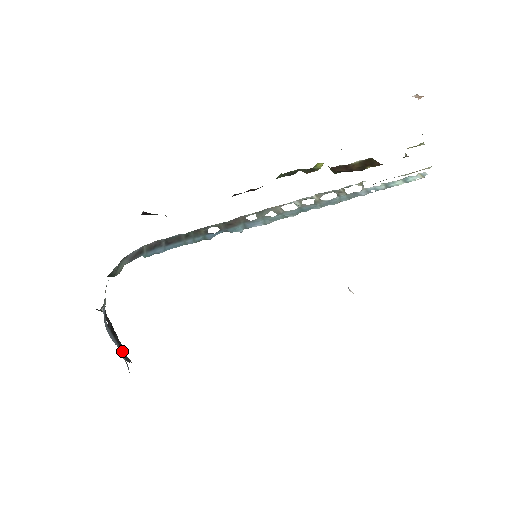
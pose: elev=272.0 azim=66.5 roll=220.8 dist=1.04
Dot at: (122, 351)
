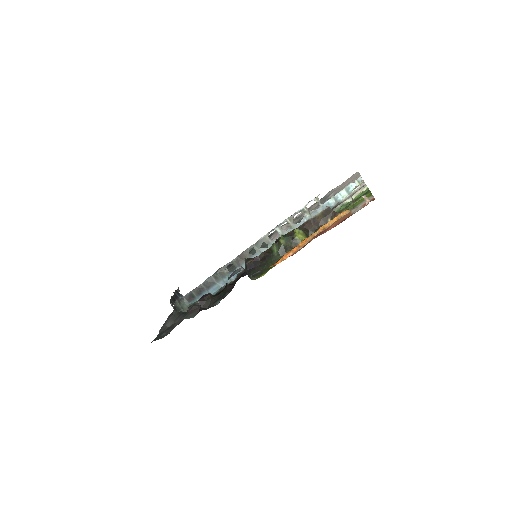
Dot at: (177, 295)
